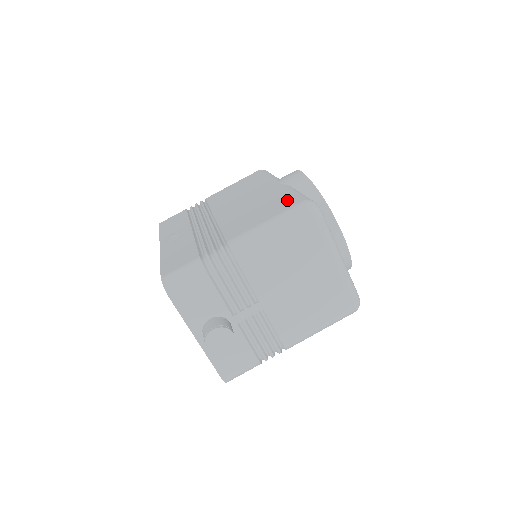
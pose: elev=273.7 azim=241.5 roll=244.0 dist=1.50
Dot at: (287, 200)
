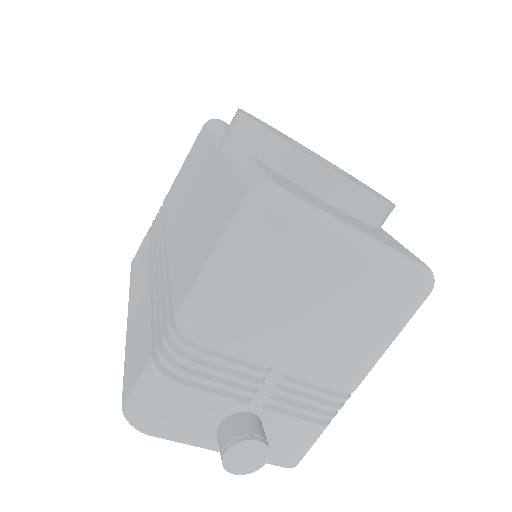
Dot at: (229, 193)
